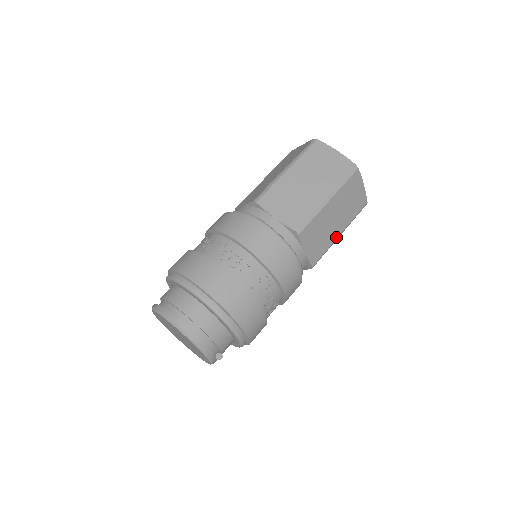
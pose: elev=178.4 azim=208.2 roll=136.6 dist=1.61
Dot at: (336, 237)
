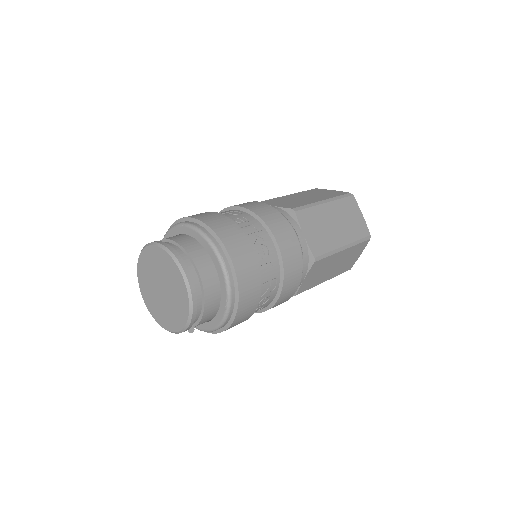
Dot at: (321, 282)
